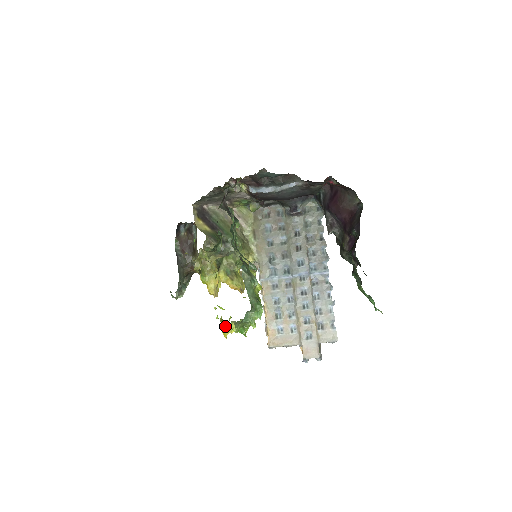
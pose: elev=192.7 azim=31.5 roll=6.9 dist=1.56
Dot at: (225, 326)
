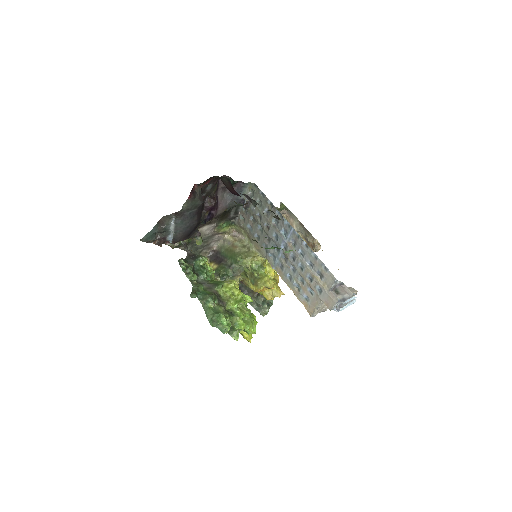
Dot at: (242, 335)
